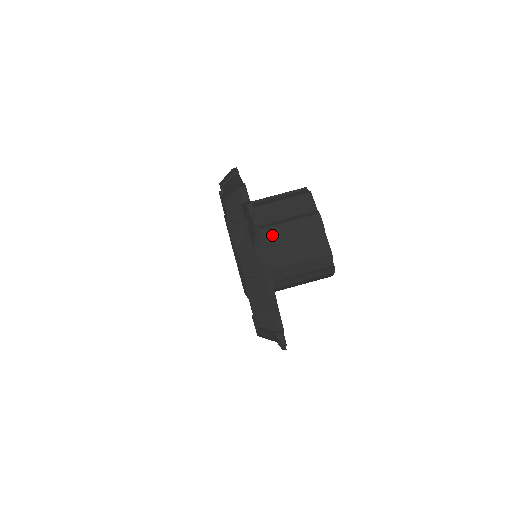
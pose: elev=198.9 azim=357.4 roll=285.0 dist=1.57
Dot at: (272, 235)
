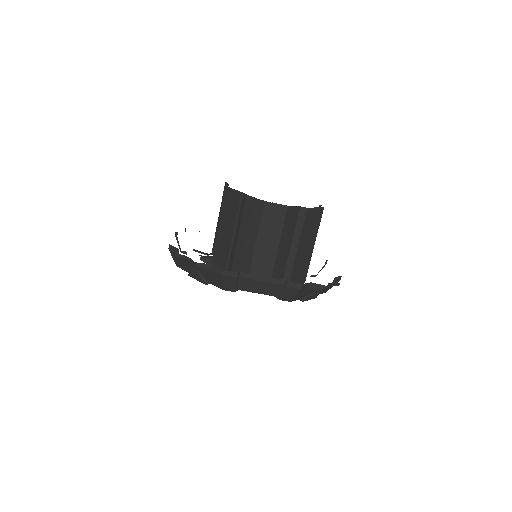
Dot at: (301, 256)
